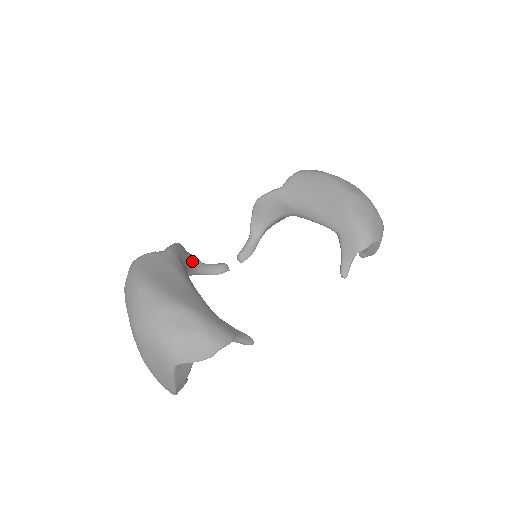
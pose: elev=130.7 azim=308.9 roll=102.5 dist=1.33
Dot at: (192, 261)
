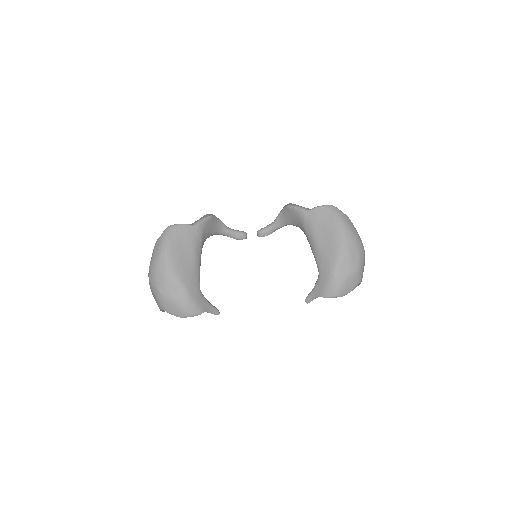
Dot at: (218, 227)
